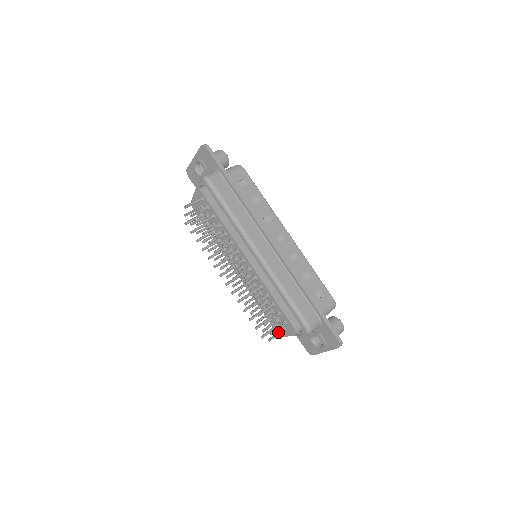
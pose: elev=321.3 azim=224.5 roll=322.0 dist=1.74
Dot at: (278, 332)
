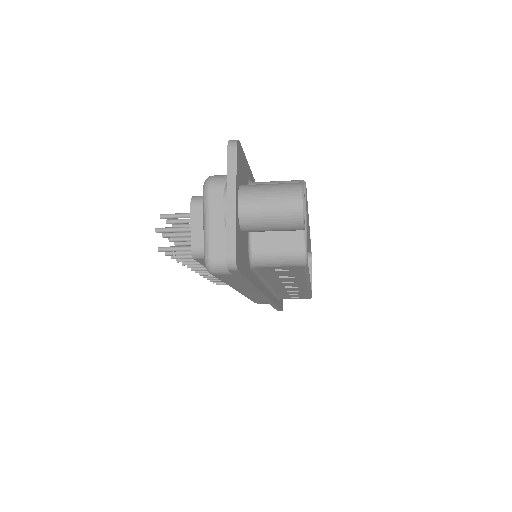
Dot at: (180, 228)
